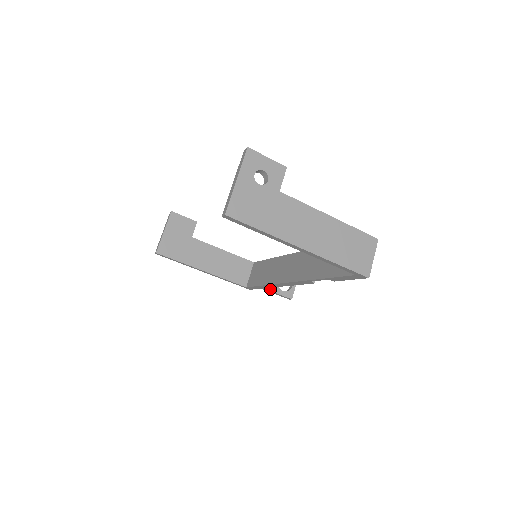
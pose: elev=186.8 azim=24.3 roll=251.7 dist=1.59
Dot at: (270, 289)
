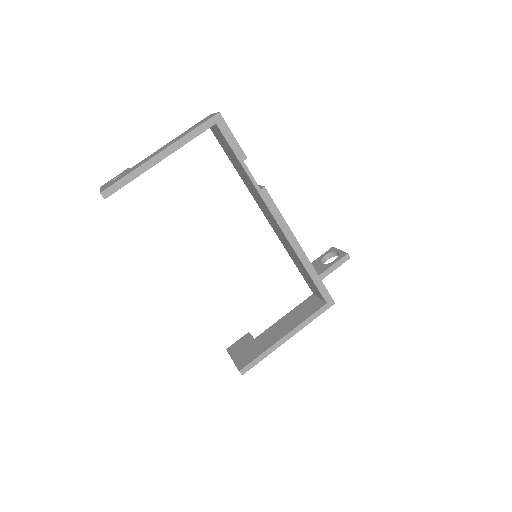
Dot at: (324, 271)
